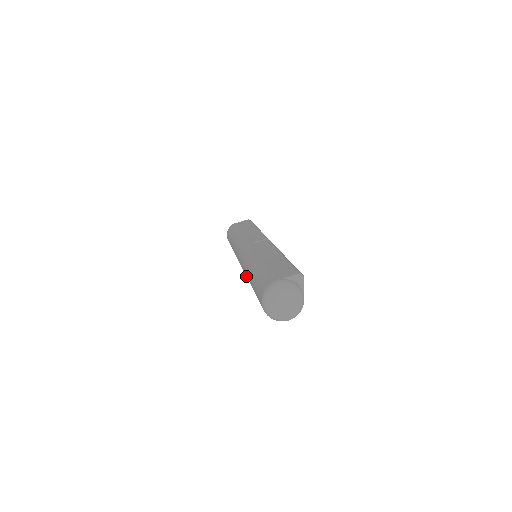
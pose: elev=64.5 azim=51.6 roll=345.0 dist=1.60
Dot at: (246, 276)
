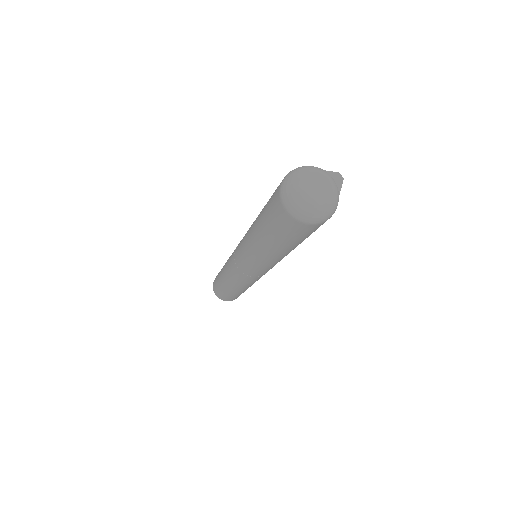
Dot at: (245, 242)
